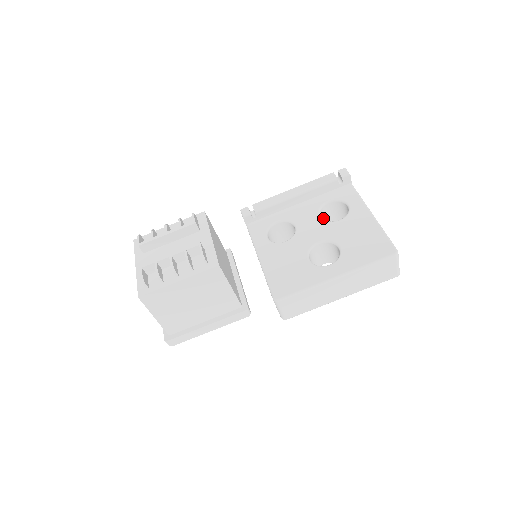
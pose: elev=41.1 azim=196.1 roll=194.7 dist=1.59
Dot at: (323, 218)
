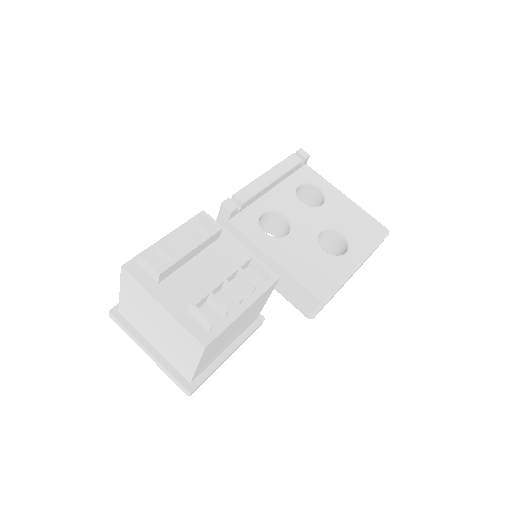
Dot at: occluded
